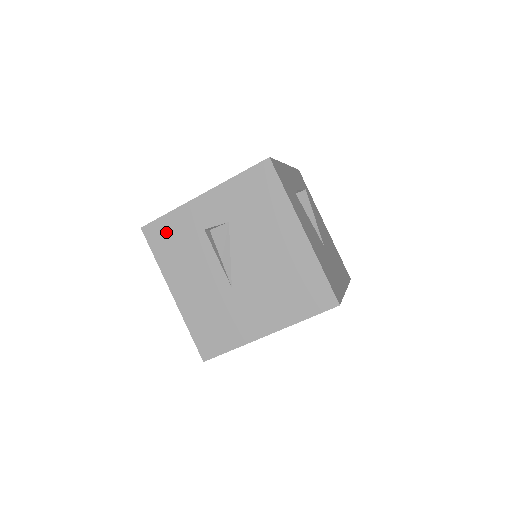
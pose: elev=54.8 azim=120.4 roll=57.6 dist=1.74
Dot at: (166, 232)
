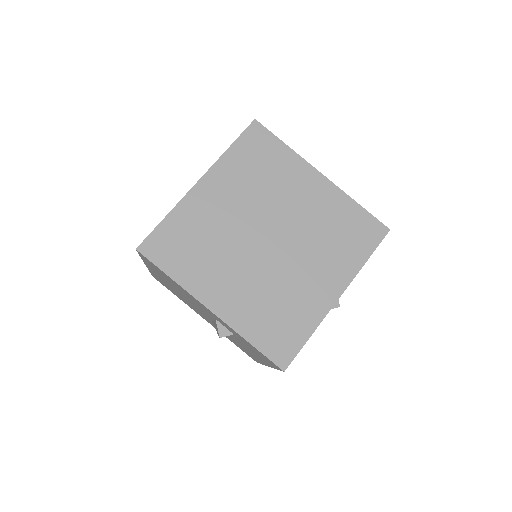
Dot at: occluded
